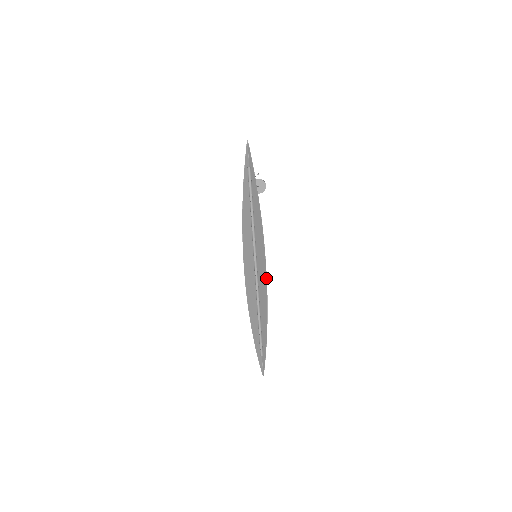
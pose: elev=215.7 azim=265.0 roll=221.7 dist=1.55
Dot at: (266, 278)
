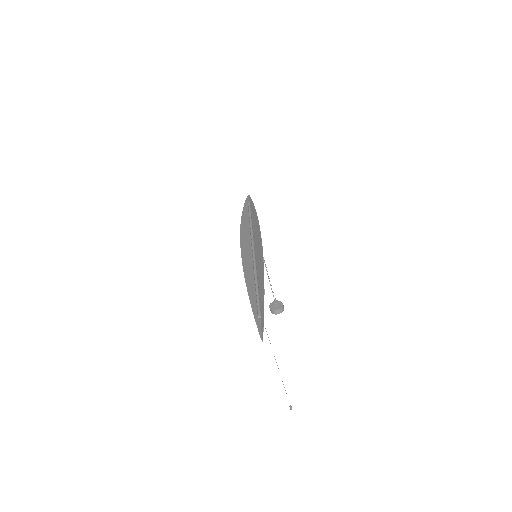
Dot at: (262, 246)
